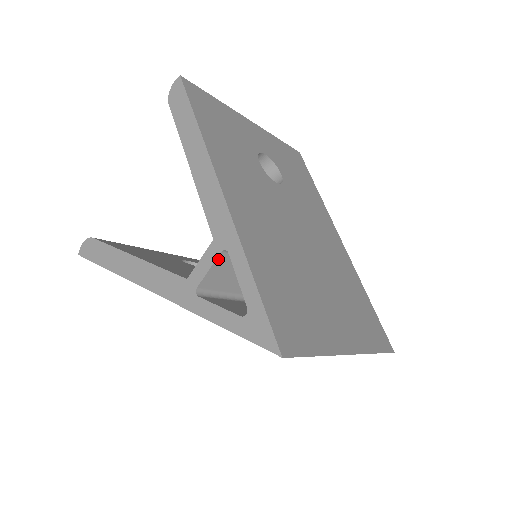
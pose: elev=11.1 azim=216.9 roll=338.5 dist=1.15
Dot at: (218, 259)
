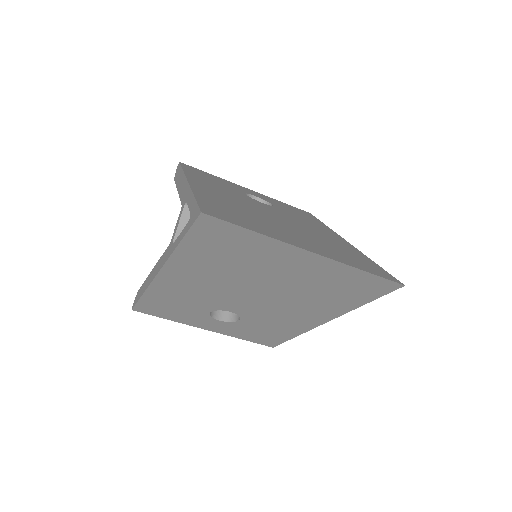
Dot at: (184, 214)
